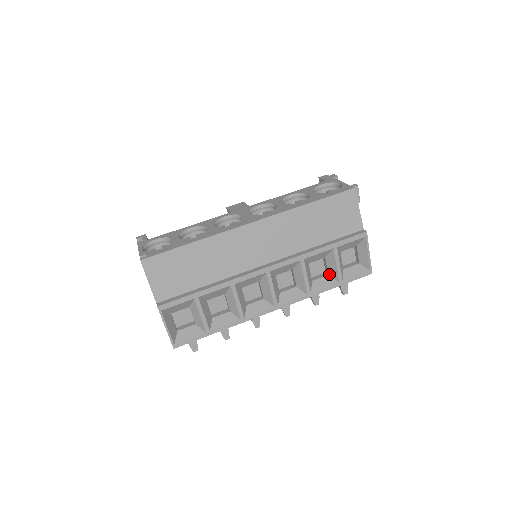
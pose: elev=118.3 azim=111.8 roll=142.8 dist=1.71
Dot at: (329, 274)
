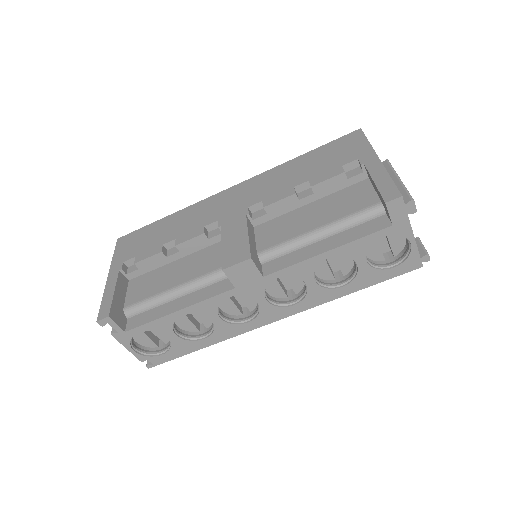
Dot at: occluded
